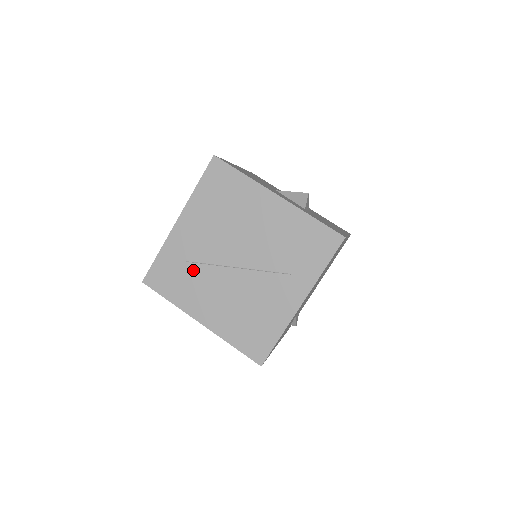
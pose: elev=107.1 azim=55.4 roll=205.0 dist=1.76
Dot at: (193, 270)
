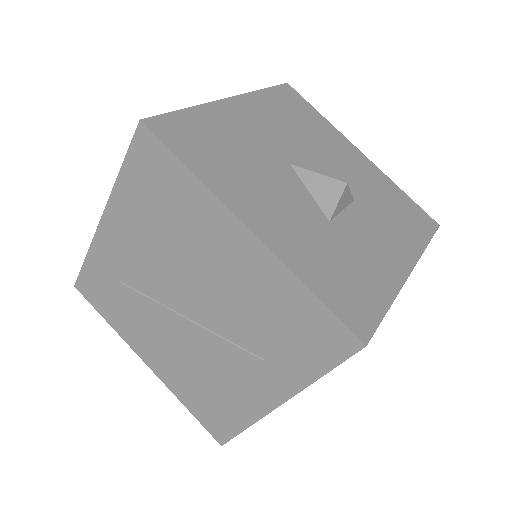
Dot at: (130, 297)
